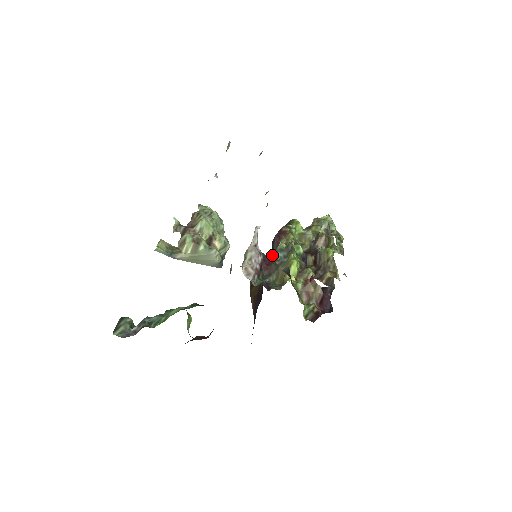
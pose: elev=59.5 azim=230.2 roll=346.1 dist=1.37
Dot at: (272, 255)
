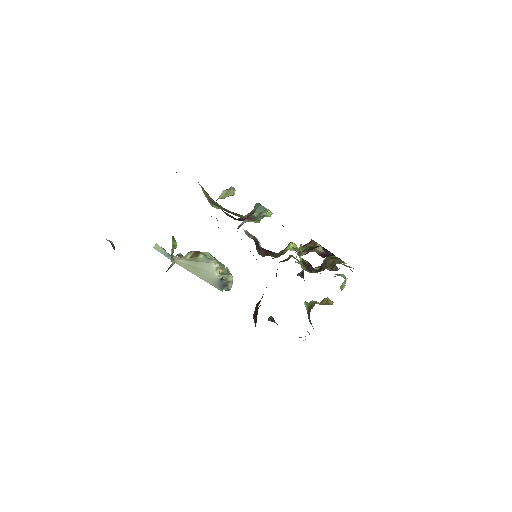
Dot at: (273, 258)
